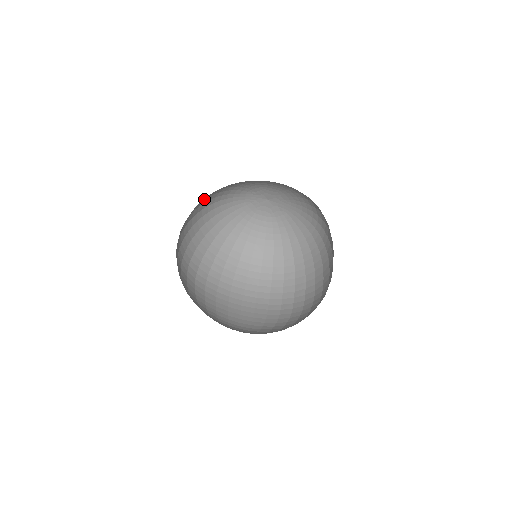
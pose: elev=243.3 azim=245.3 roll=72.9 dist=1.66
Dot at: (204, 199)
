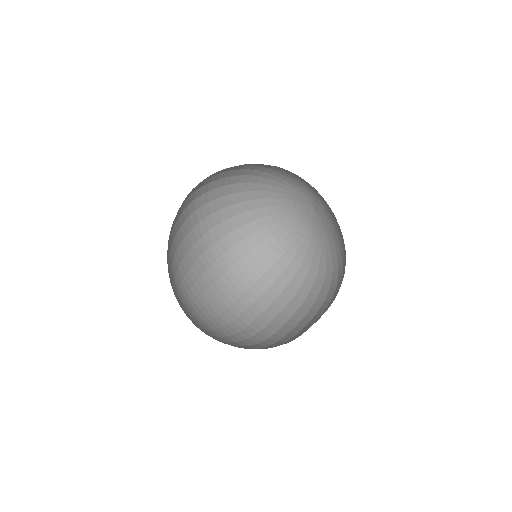
Dot at: occluded
